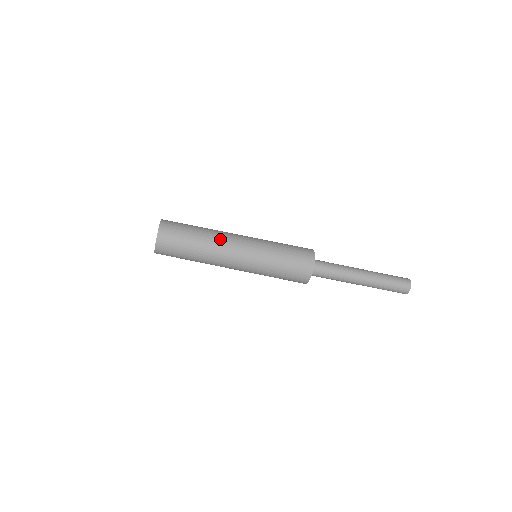
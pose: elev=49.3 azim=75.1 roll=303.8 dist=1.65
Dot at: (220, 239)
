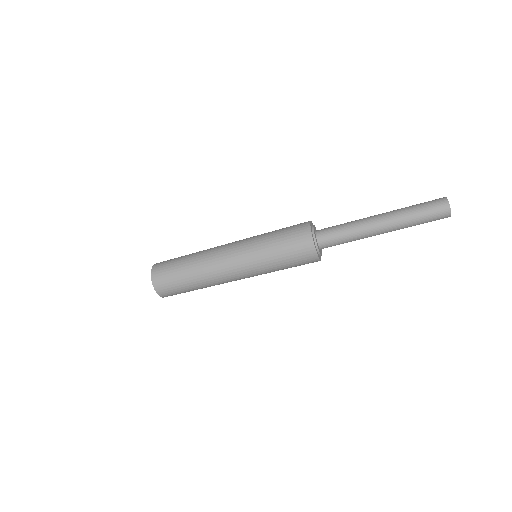
Dot at: (211, 273)
